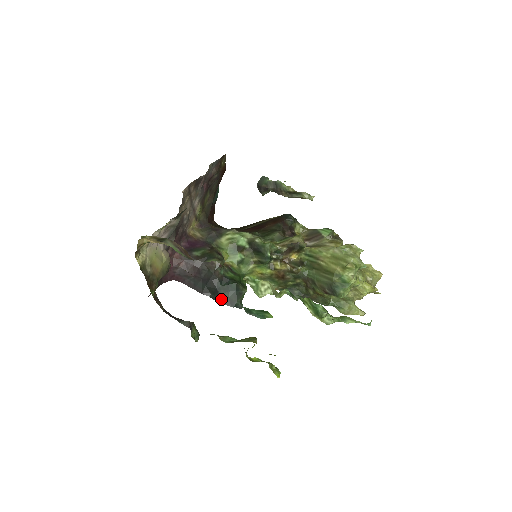
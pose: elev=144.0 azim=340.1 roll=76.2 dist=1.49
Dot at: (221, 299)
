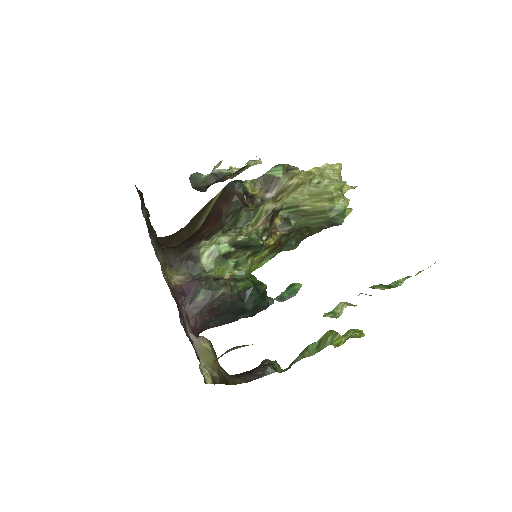
Dot at: (253, 312)
